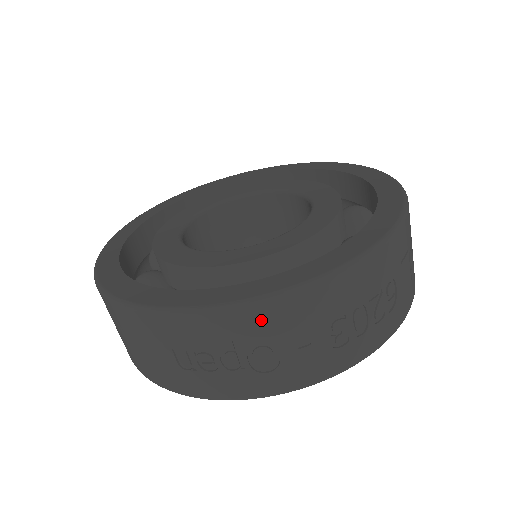
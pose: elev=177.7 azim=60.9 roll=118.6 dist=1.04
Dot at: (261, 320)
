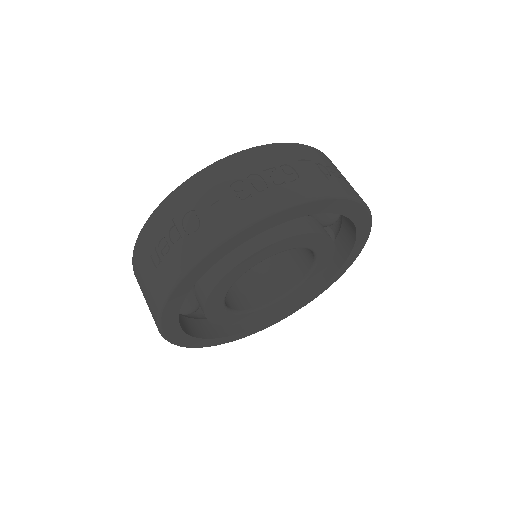
Dot at: (184, 196)
